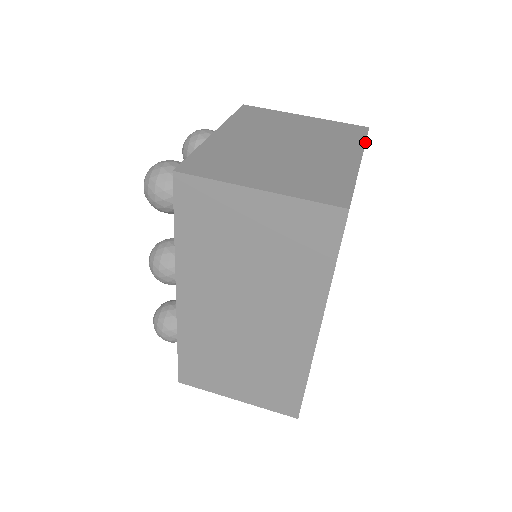
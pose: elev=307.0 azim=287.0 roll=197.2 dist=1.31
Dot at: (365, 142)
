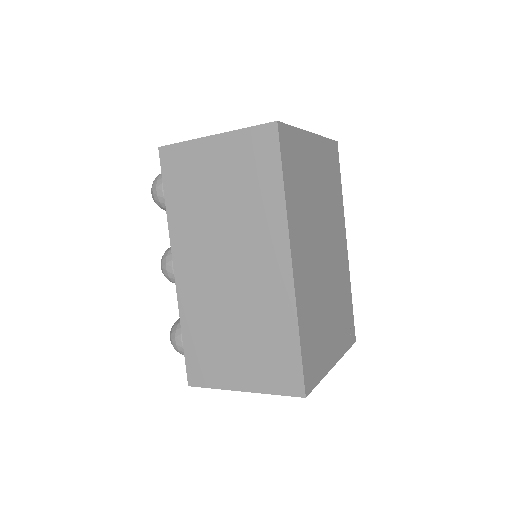
Dot at: (325, 137)
